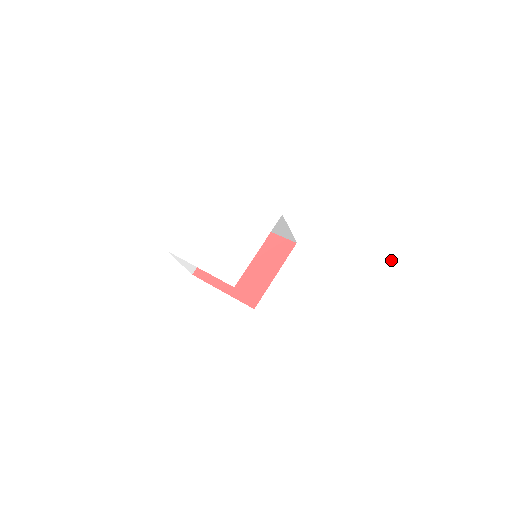
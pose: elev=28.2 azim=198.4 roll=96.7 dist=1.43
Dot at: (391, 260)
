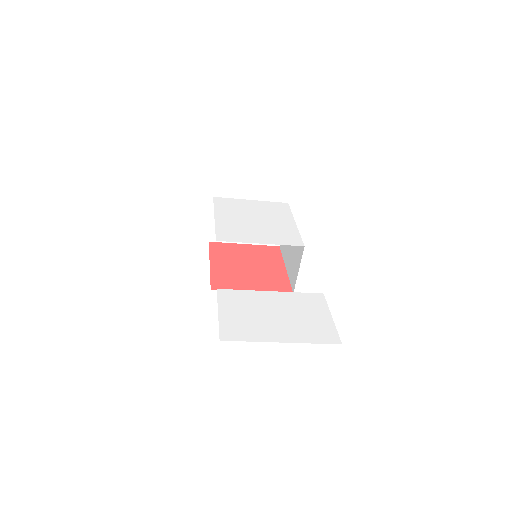
Dot at: (333, 328)
